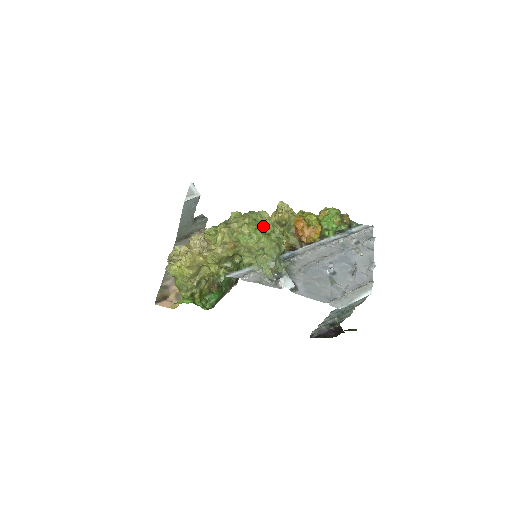
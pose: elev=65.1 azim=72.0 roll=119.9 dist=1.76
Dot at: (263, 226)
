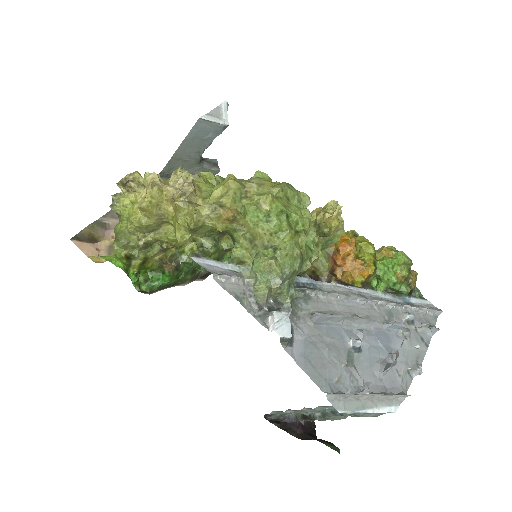
Dot at: (296, 214)
